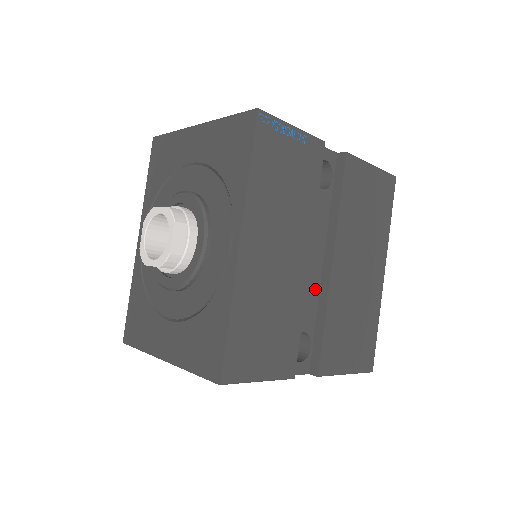
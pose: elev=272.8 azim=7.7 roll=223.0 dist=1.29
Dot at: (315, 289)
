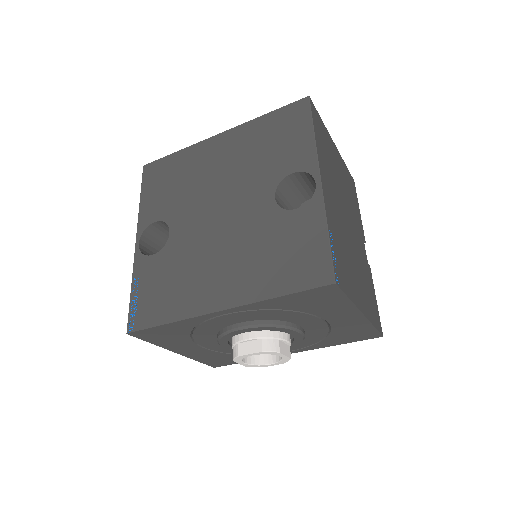
Dot at: occluded
